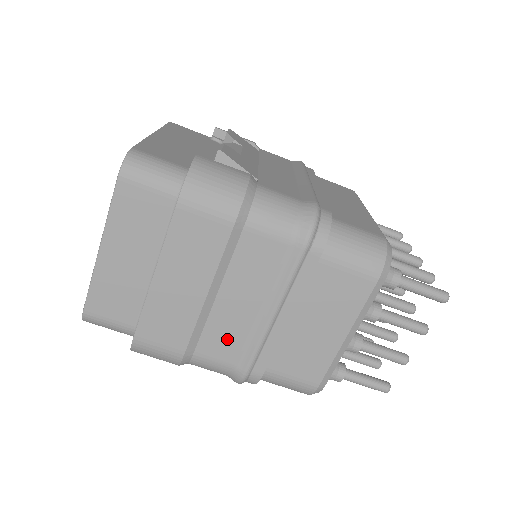
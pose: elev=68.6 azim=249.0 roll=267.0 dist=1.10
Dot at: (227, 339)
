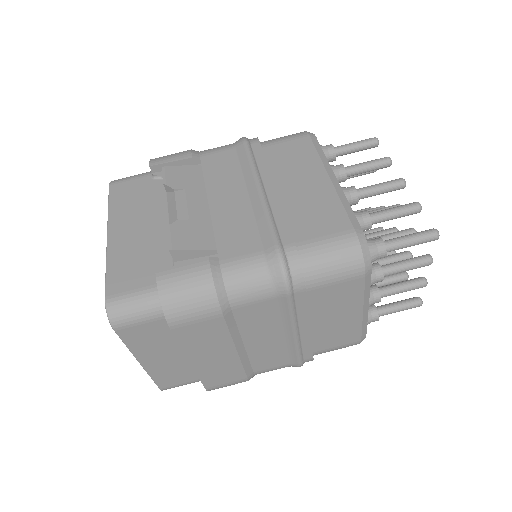
Dot at: (271, 357)
